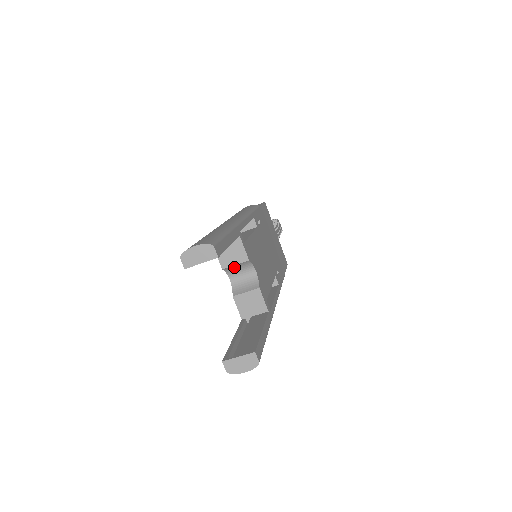
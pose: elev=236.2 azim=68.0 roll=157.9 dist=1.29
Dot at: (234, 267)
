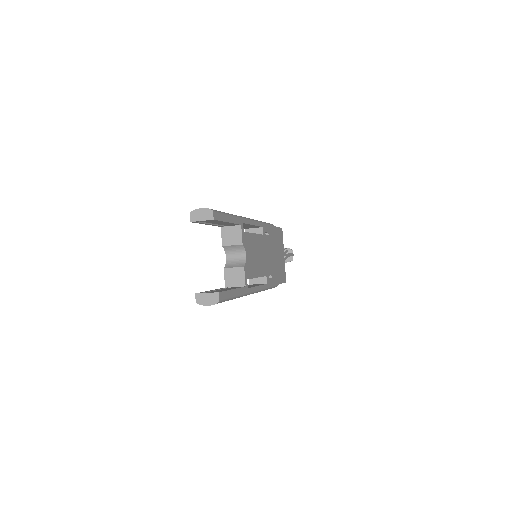
Dot at: (231, 247)
